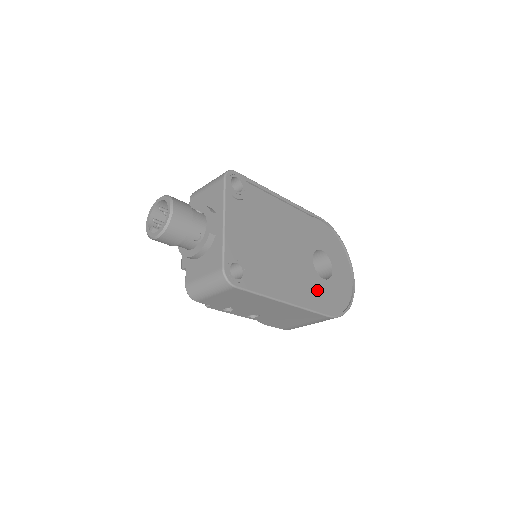
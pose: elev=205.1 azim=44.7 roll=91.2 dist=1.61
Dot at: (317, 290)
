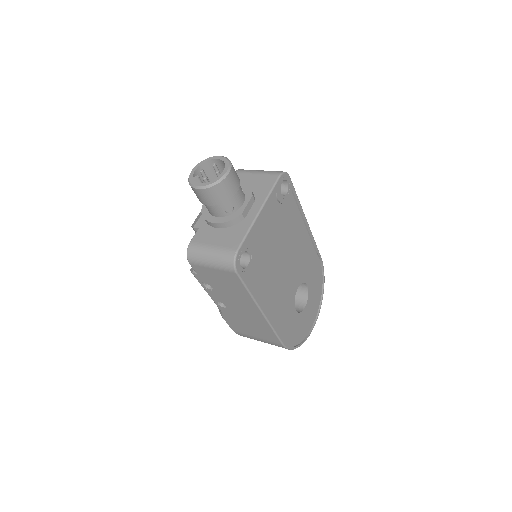
Dot at: (287, 316)
